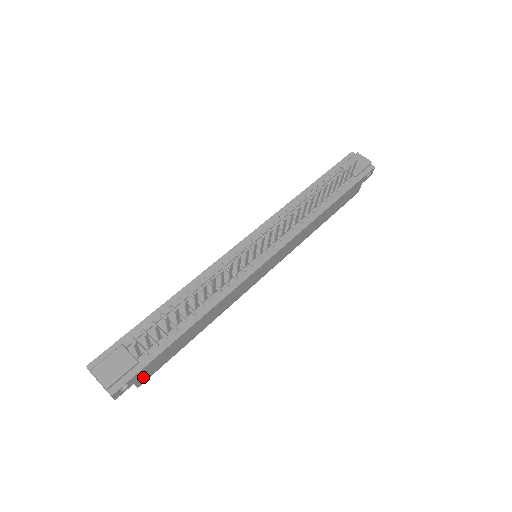
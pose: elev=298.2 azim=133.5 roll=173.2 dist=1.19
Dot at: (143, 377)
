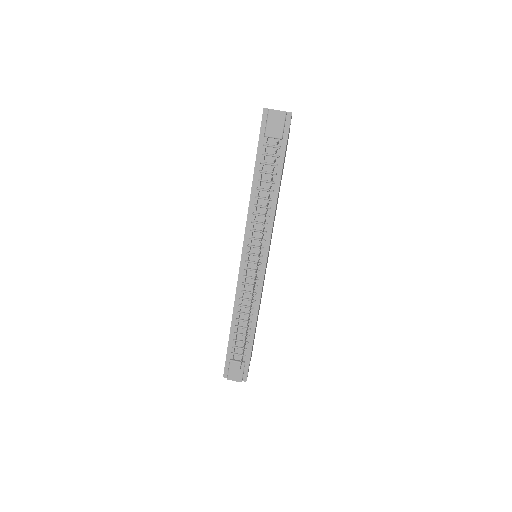
Dot at: occluded
